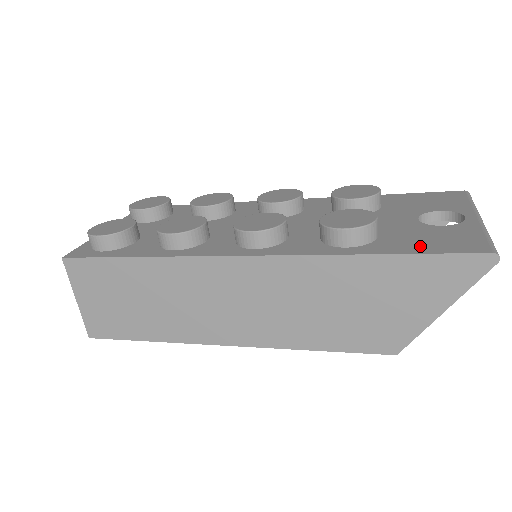
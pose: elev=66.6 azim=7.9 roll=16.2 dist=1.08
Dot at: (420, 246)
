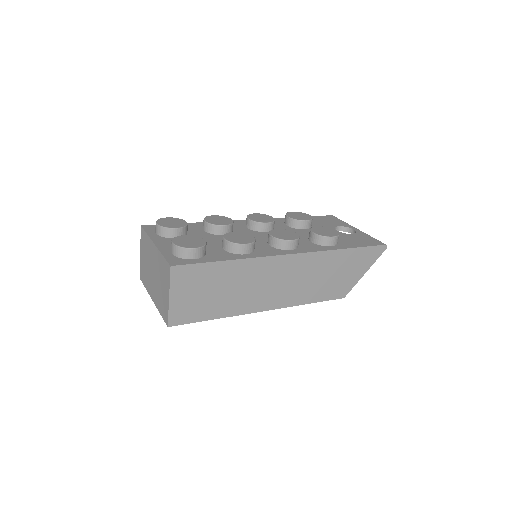
Dot at: (359, 243)
